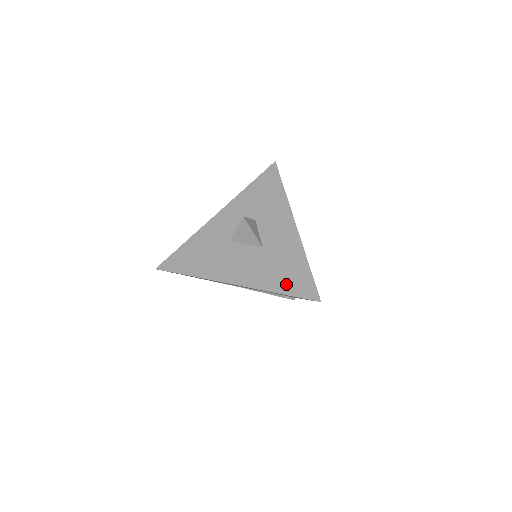
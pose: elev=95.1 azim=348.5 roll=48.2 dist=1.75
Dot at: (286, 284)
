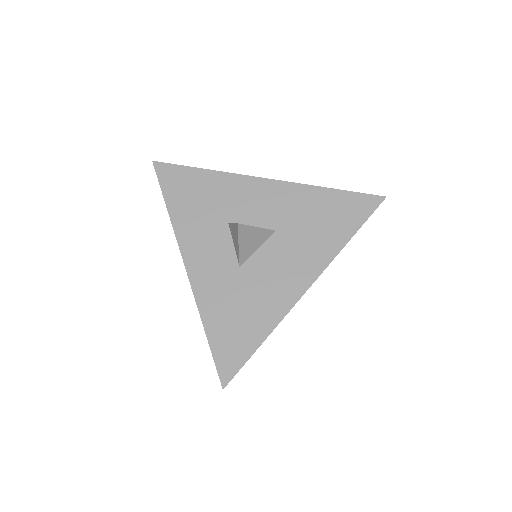
Dot at: (343, 225)
